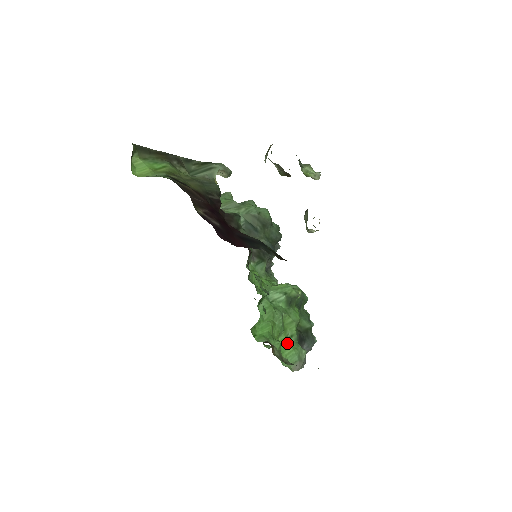
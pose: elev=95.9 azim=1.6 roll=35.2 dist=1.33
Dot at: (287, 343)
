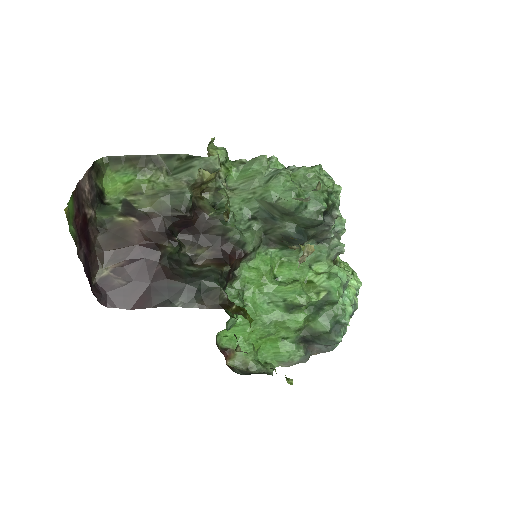
Dot at: (278, 343)
